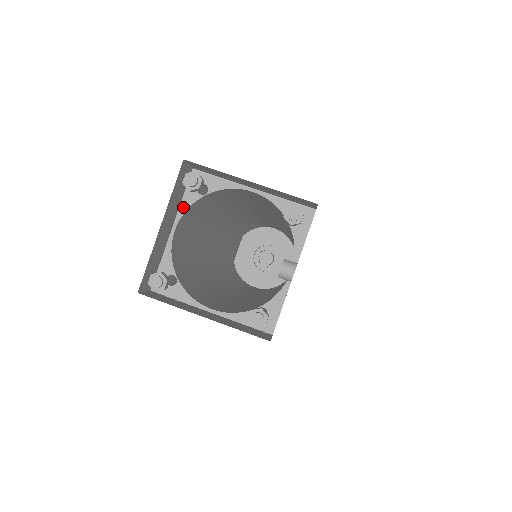
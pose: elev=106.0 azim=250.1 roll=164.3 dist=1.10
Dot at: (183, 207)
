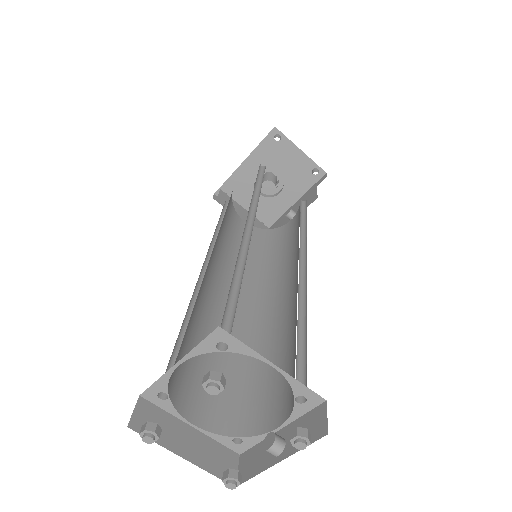
Dot at: (195, 352)
